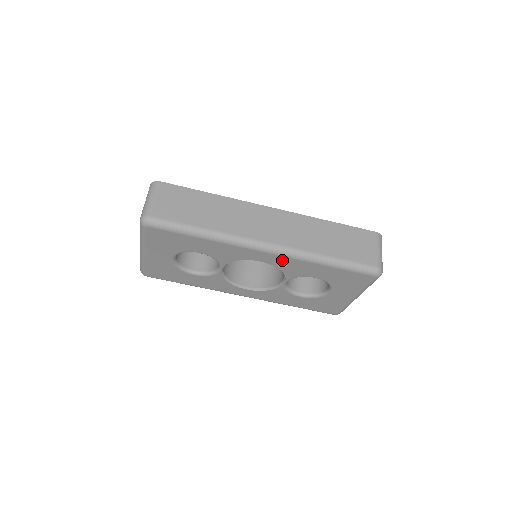
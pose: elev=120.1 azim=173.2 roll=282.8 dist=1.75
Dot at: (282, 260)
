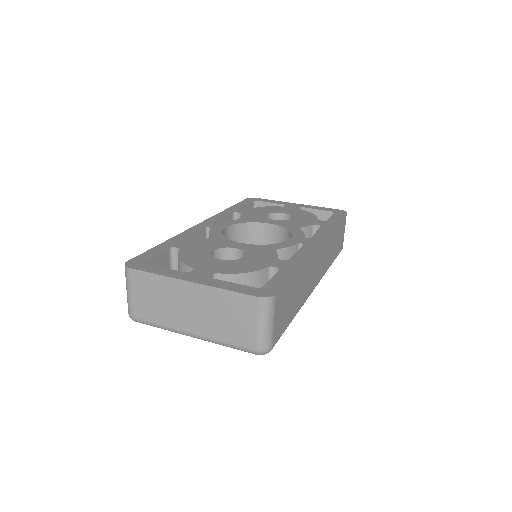
Dot at: occluded
